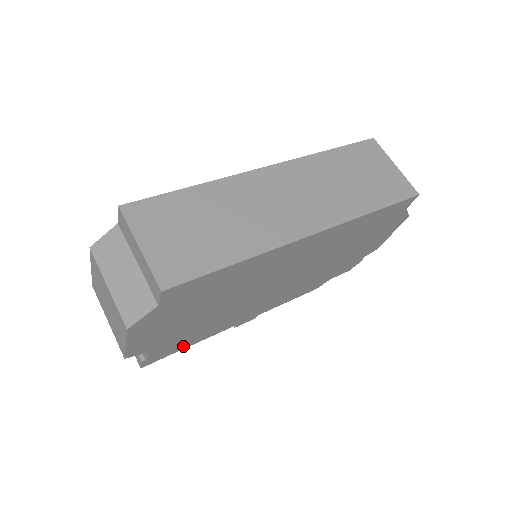
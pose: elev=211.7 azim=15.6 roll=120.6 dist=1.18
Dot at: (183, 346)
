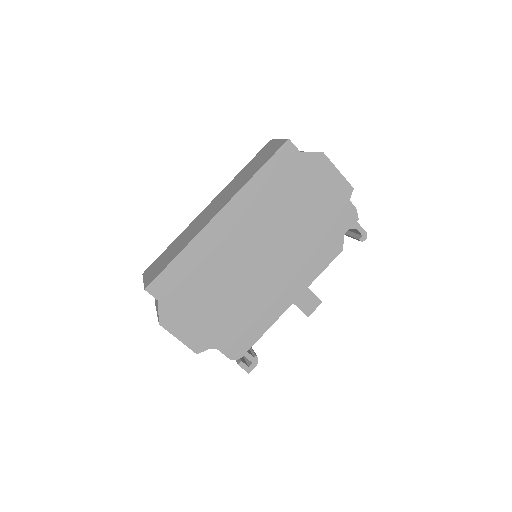
Dot at: (250, 339)
